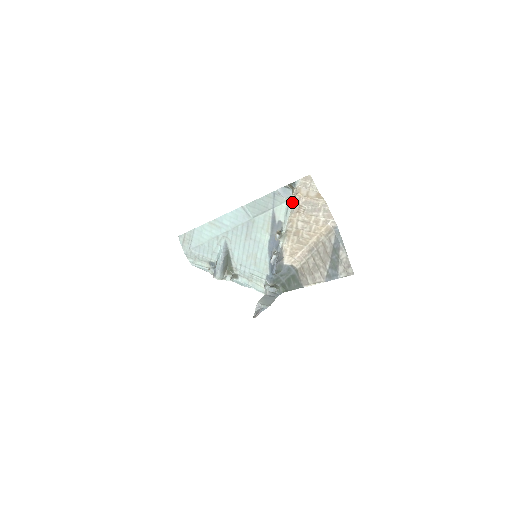
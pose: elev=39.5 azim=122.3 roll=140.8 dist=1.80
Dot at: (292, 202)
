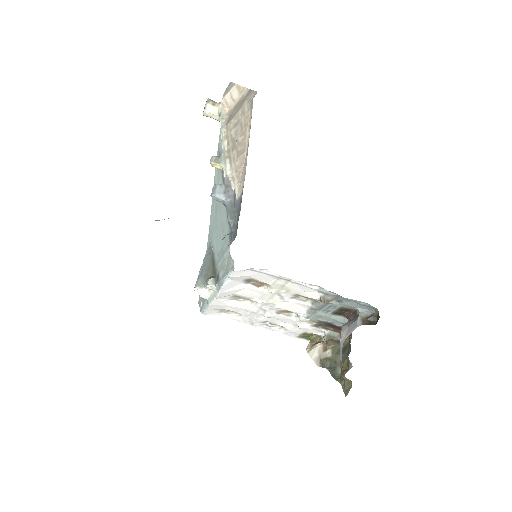
Dot at: (220, 117)
